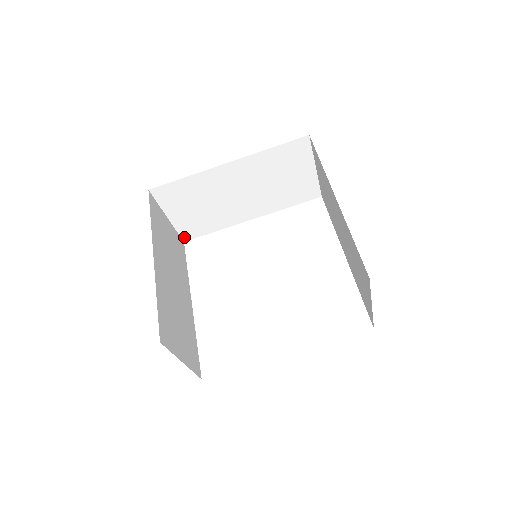
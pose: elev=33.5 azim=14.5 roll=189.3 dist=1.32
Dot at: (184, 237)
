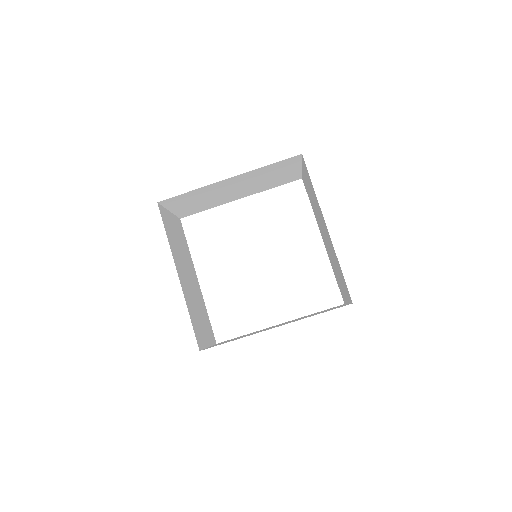
Dot at: (181, 217)
